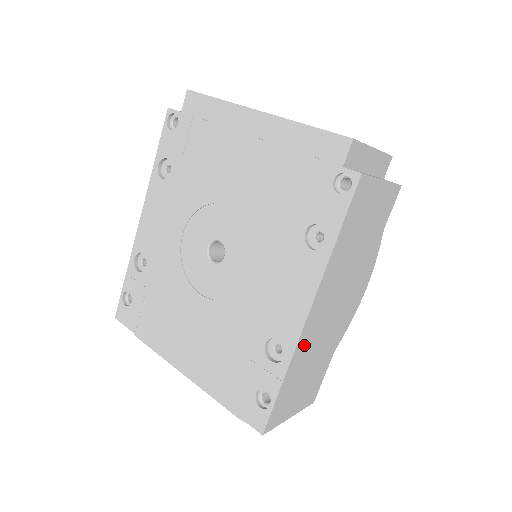
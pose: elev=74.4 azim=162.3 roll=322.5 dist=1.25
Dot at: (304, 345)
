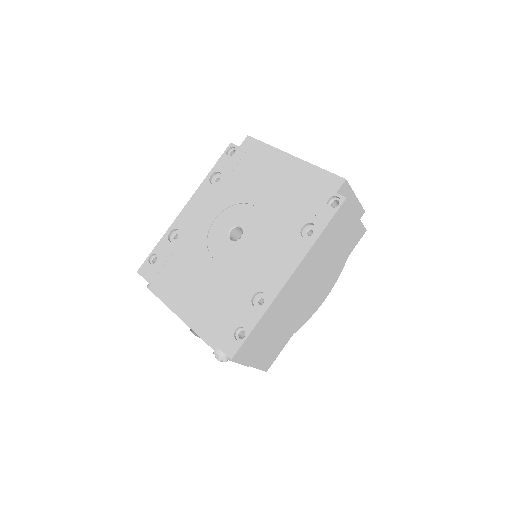
Dot at: (279, 303)
